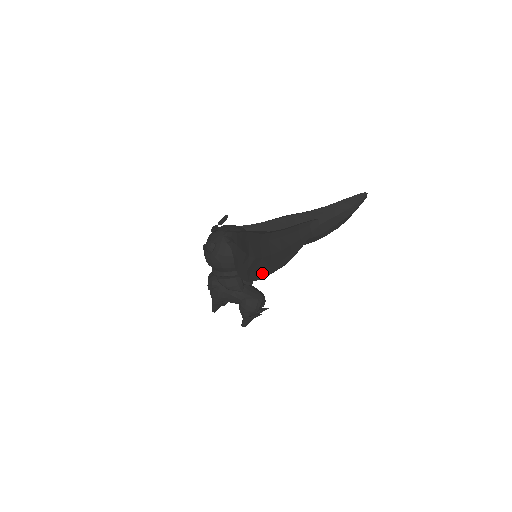
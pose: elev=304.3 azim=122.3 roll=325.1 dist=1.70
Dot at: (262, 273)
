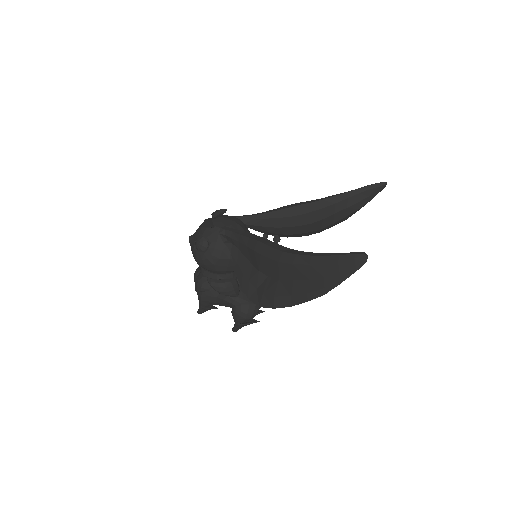
Dot at: (280, 301)
